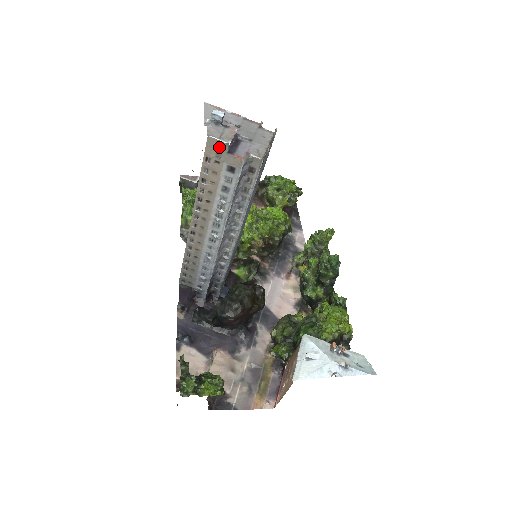
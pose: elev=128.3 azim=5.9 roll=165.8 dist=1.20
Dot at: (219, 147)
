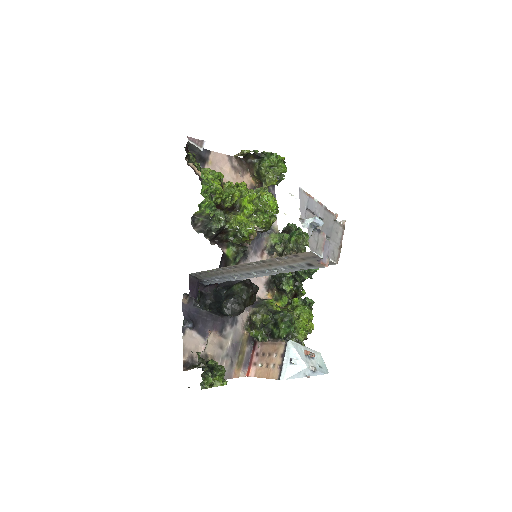
Dot at: (313, 257)
